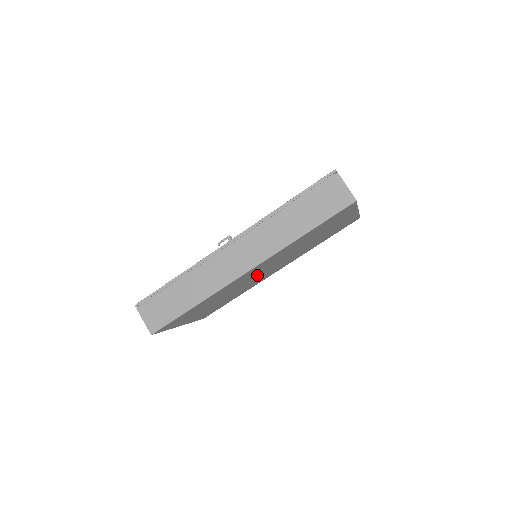
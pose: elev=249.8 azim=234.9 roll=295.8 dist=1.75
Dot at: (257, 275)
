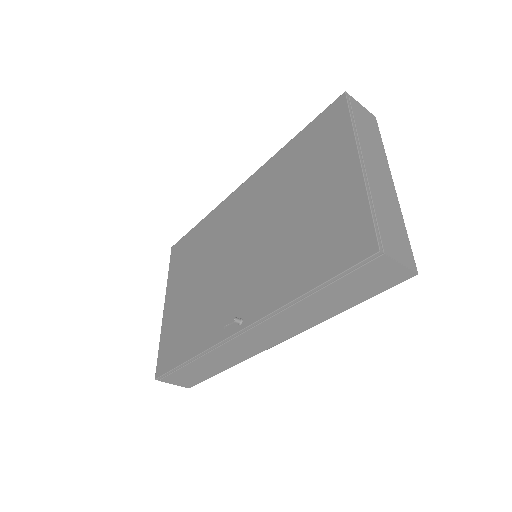
Dot at: occluded
